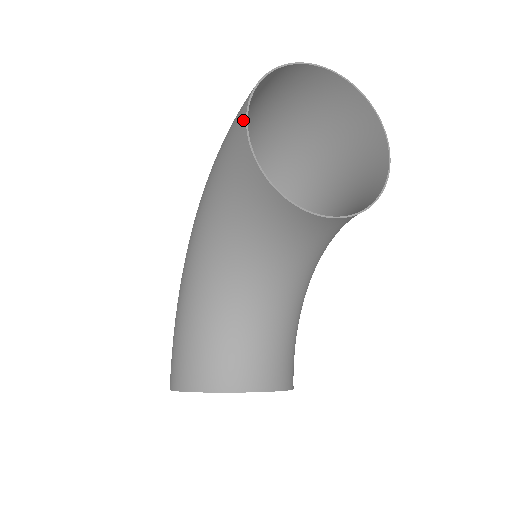
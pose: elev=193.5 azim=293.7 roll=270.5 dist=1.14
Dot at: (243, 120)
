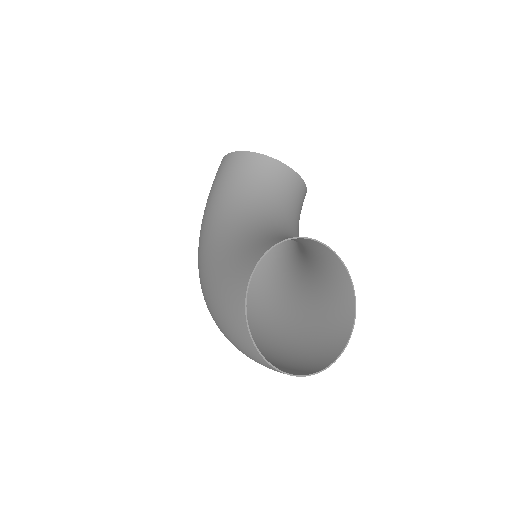
Dot at: (225, 158)
